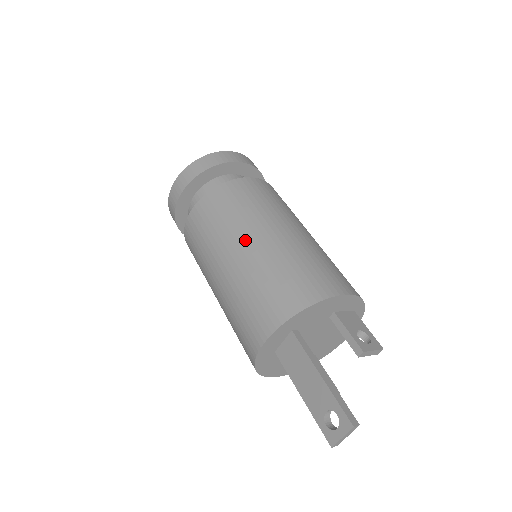
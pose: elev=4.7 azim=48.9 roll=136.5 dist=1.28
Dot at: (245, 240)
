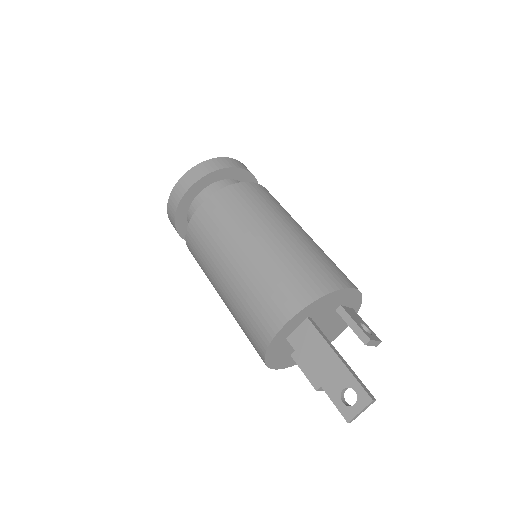
Dot at: (261, 234)
